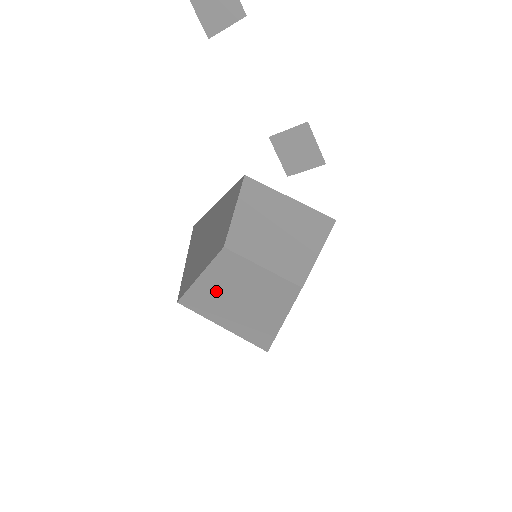
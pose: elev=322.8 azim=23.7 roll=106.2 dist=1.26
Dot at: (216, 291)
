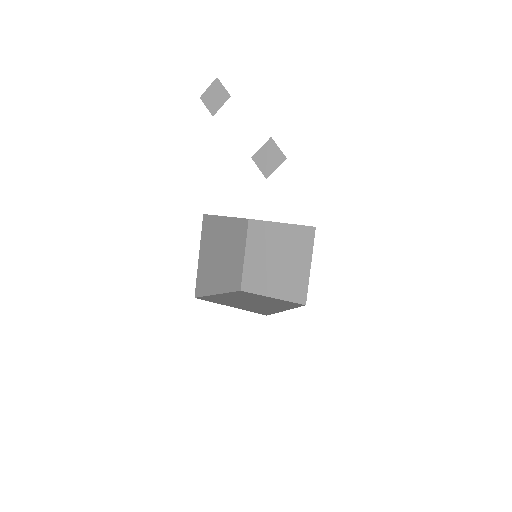
Dot at: (228, 299)
